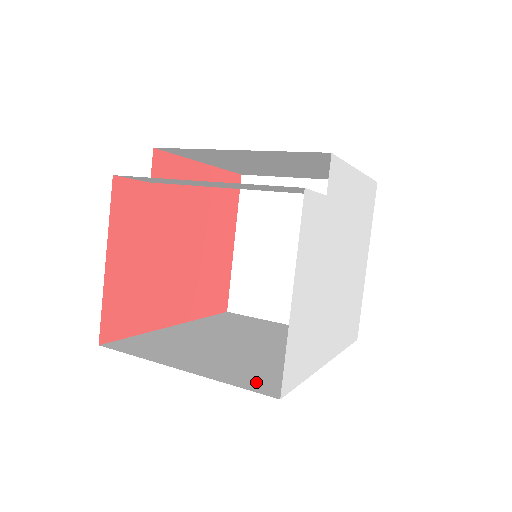
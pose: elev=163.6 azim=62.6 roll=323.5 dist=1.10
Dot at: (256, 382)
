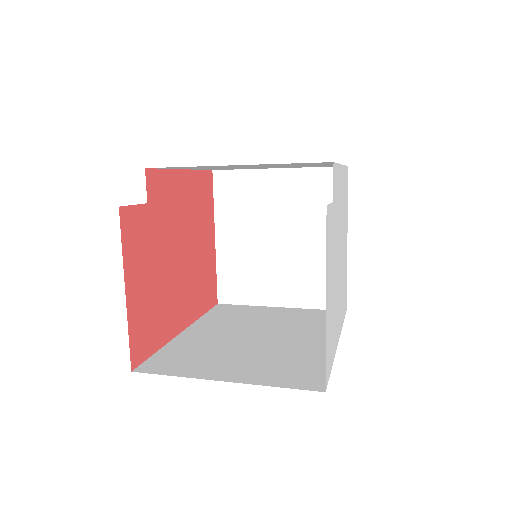
Dot at: (295, 379)
